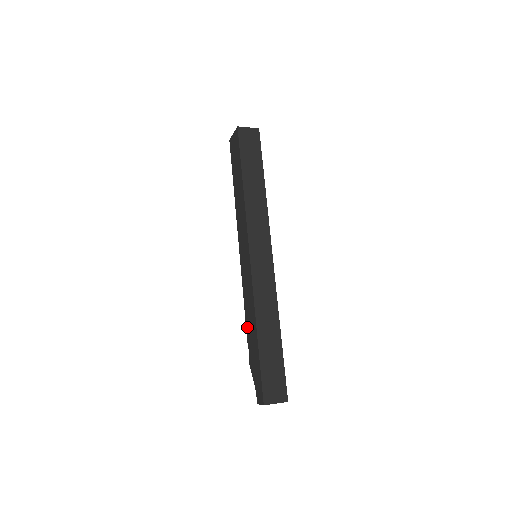
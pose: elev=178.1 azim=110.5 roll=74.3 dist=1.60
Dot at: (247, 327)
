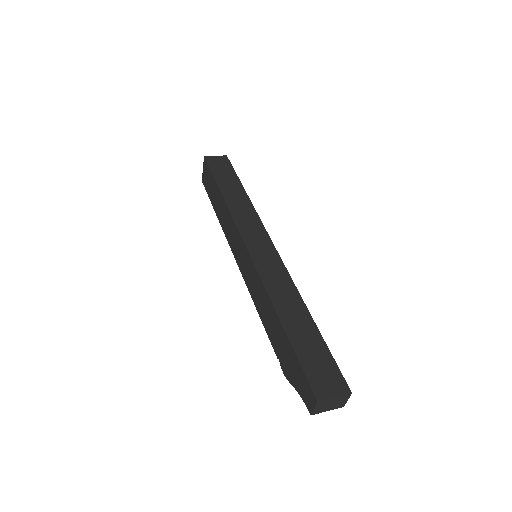
Dot at: (268, 332)
